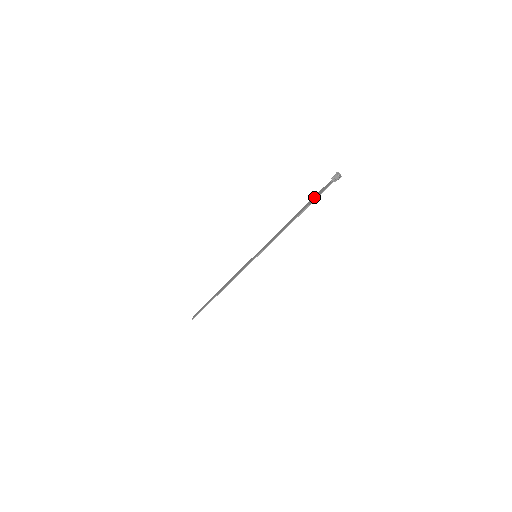
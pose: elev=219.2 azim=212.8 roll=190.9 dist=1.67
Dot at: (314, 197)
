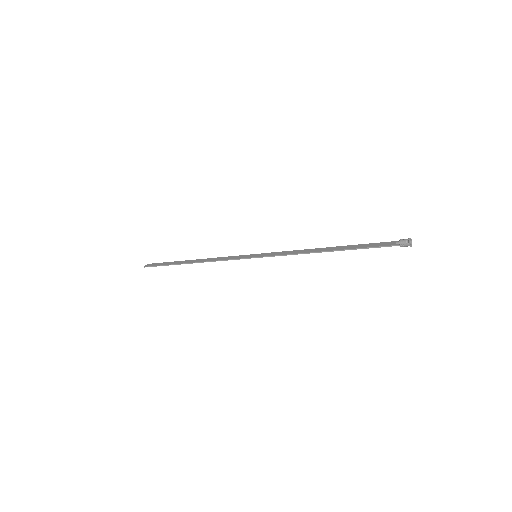
Dot at: (365, 244)
